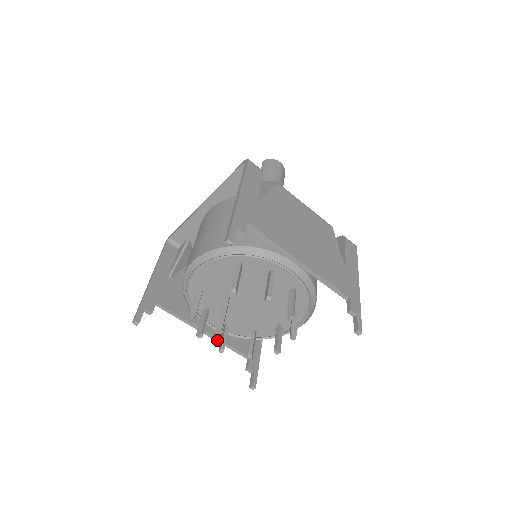
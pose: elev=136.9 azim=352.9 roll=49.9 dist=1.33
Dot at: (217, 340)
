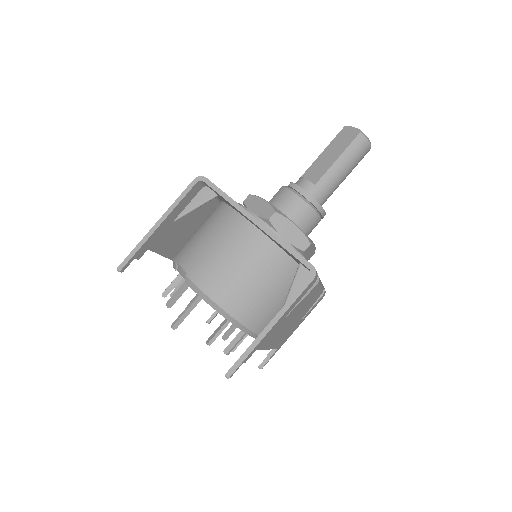
Dot at: (173, 329)
